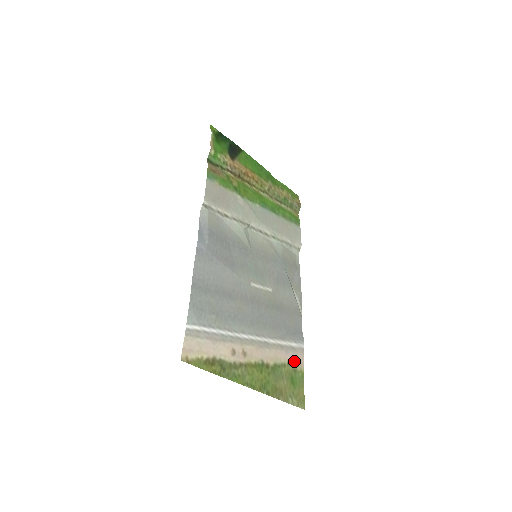
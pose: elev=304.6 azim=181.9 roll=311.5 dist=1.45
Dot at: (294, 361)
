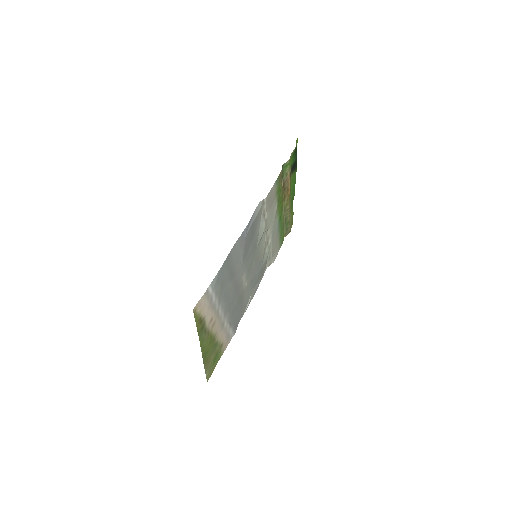
Dot at: (224, 345)
